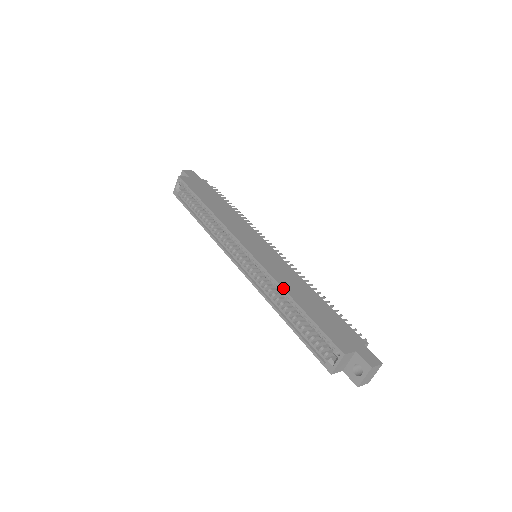
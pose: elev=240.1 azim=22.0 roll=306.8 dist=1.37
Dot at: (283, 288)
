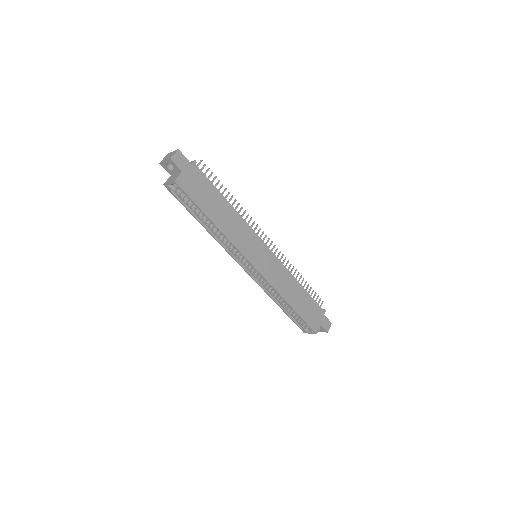
Dot at: (283, 298)
